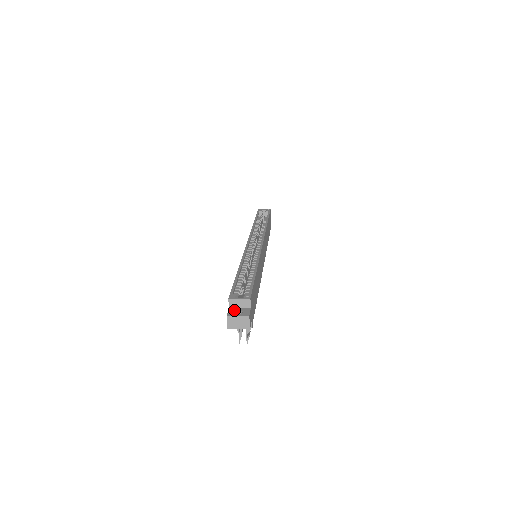
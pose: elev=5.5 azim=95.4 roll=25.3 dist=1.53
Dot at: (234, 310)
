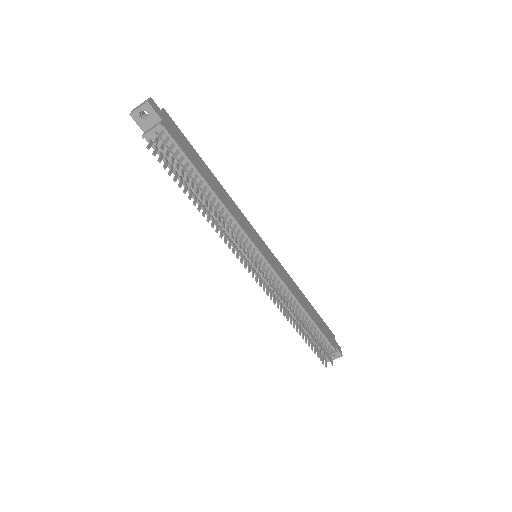
Dot at: occluded
